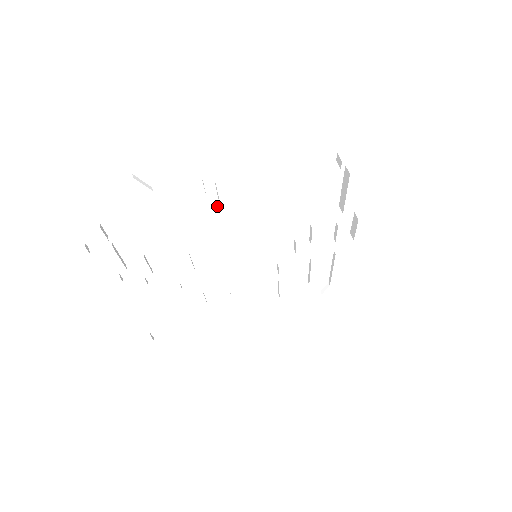
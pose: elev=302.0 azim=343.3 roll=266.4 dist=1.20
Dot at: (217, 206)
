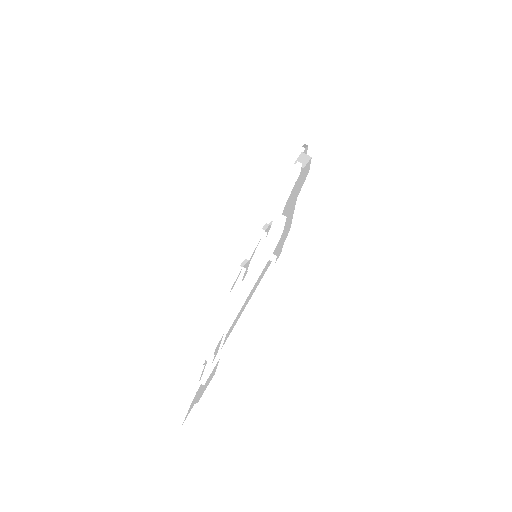
Dot at: occluded
